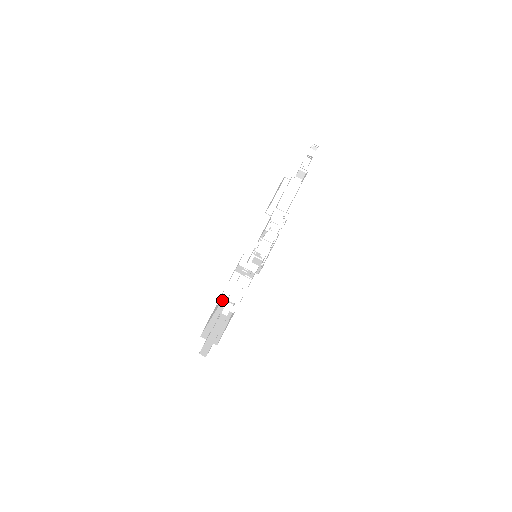
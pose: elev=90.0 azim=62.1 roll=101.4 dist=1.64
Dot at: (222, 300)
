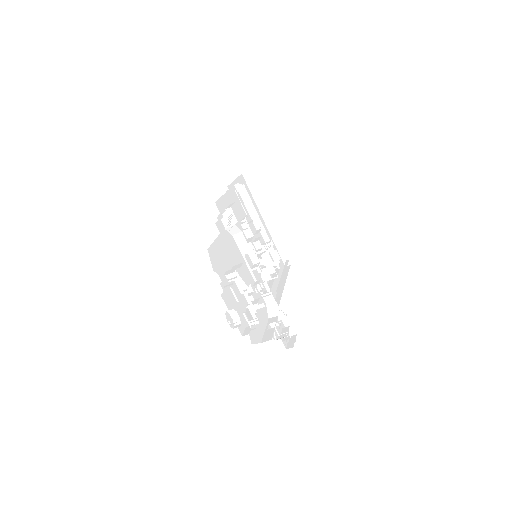
Dot at: occluded
